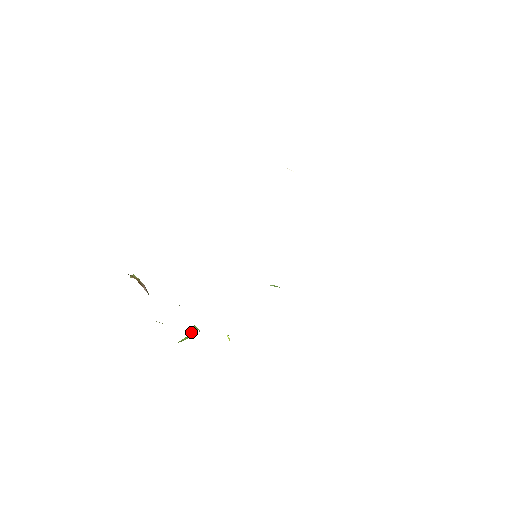
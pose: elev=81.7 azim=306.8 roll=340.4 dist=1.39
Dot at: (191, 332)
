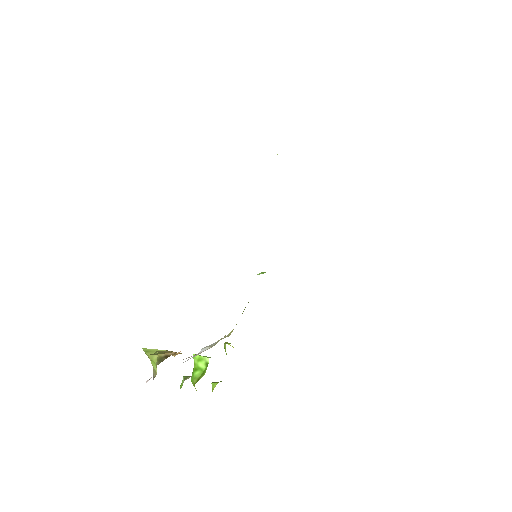
Dot at: (203, 364)
